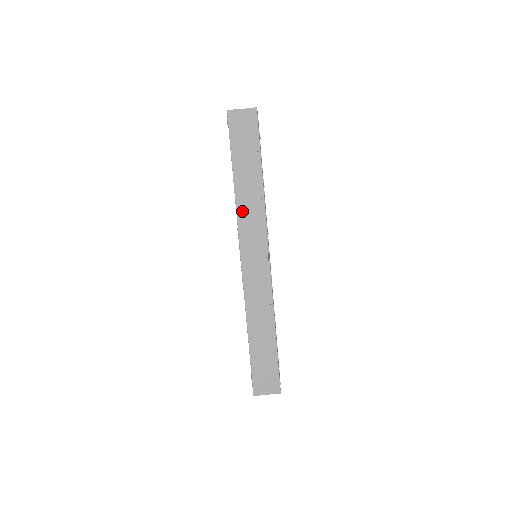
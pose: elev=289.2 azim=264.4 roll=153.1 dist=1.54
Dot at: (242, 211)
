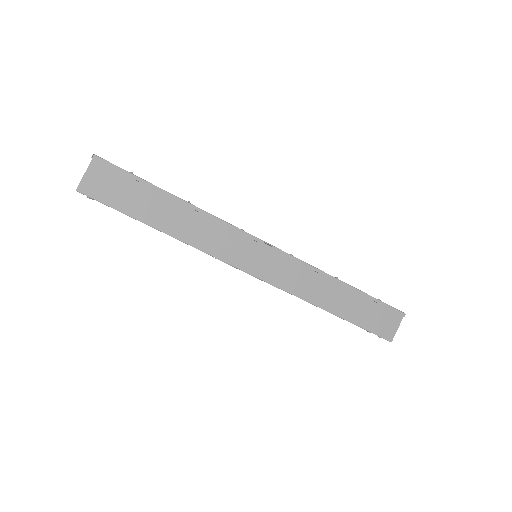
Dot at: (202, 243)
